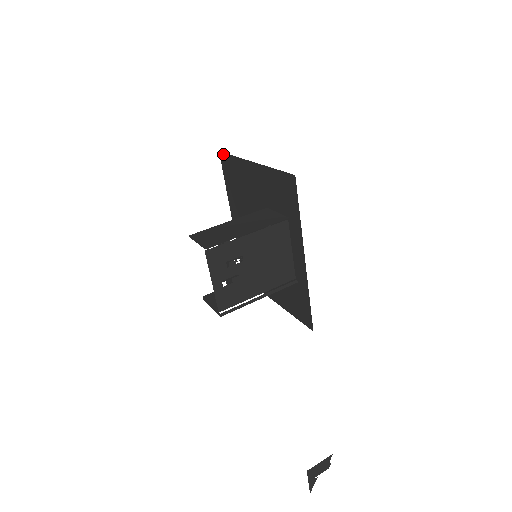
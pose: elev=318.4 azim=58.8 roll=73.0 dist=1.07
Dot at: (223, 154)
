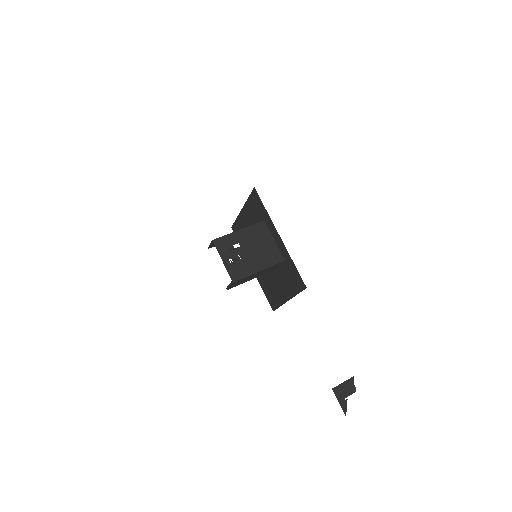
Dot at: (233, 226)
